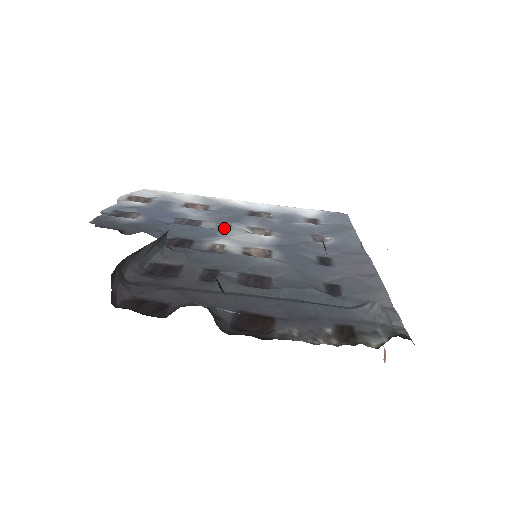
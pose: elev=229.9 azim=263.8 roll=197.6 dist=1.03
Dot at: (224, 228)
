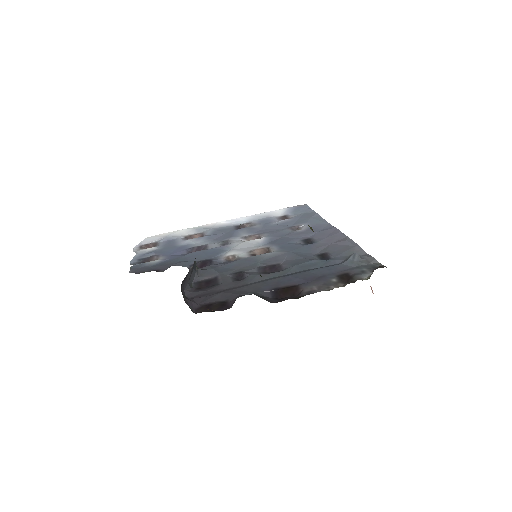
Dot at: (225, 244)
